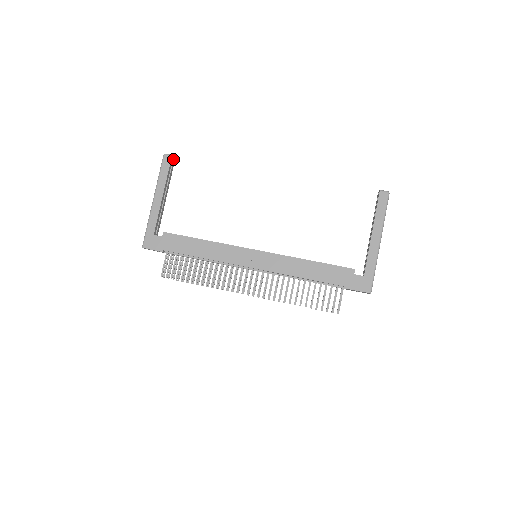
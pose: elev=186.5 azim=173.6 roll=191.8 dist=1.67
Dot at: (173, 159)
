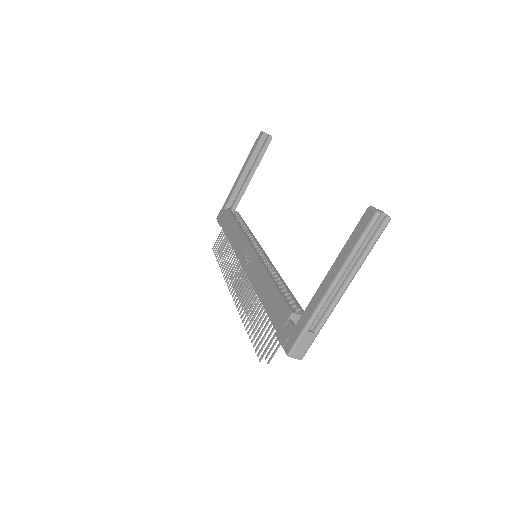
Dot at: (268, 138)
